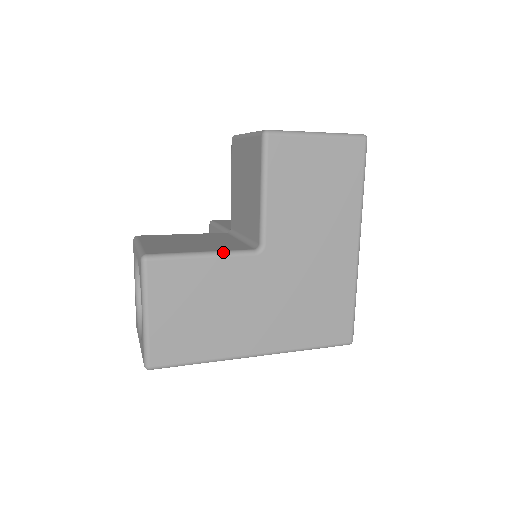
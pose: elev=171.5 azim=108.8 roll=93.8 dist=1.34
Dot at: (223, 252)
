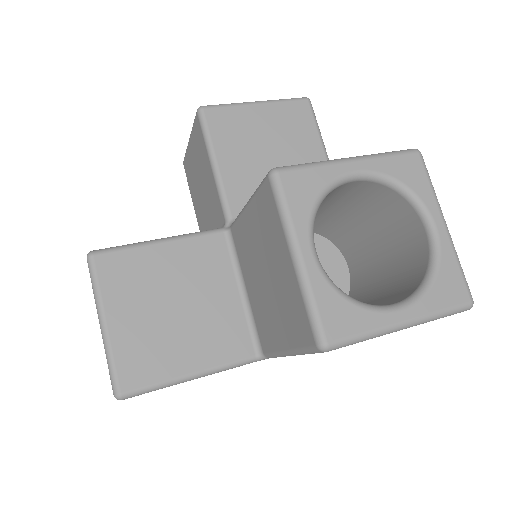
Dot at: (217, 370)
